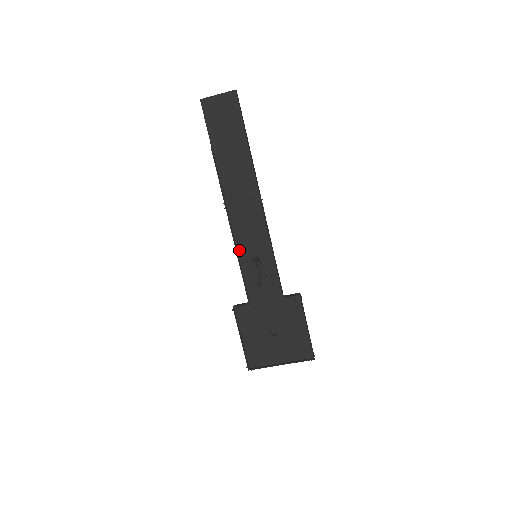
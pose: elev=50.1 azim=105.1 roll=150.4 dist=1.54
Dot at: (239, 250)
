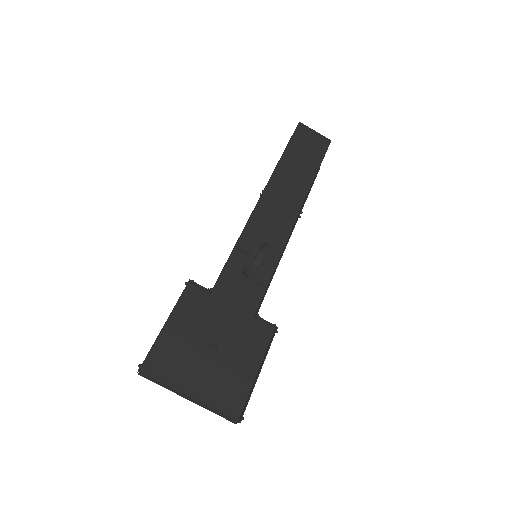
Dot at: (244, 236)
